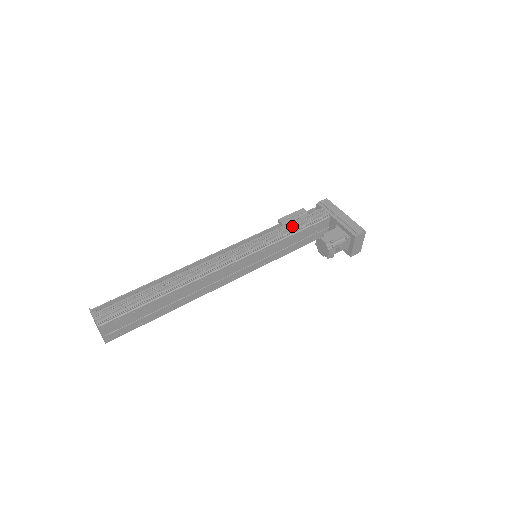
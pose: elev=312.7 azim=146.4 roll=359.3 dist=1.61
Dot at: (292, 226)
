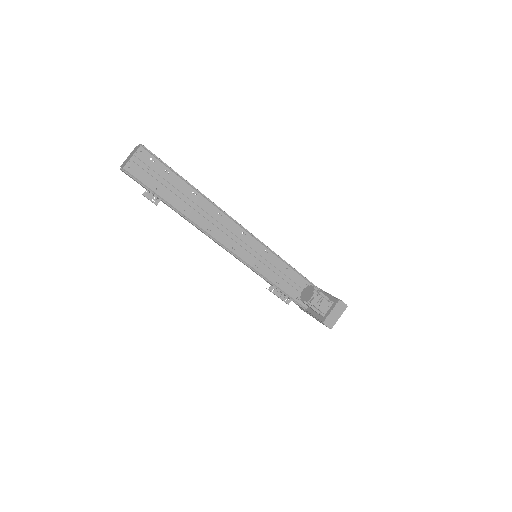
Dot at: occluded
